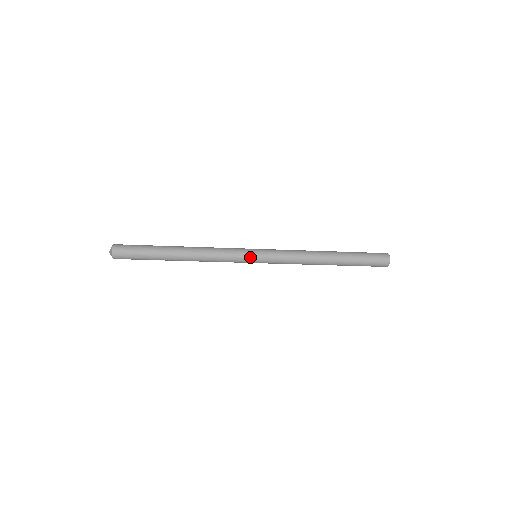
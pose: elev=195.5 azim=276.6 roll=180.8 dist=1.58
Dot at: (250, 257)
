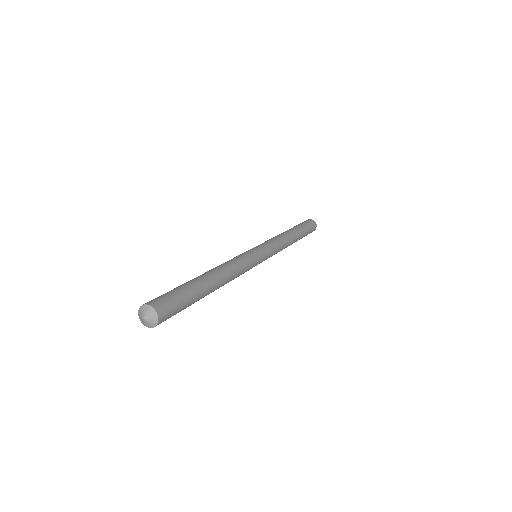
Dot at: (256, 265)
